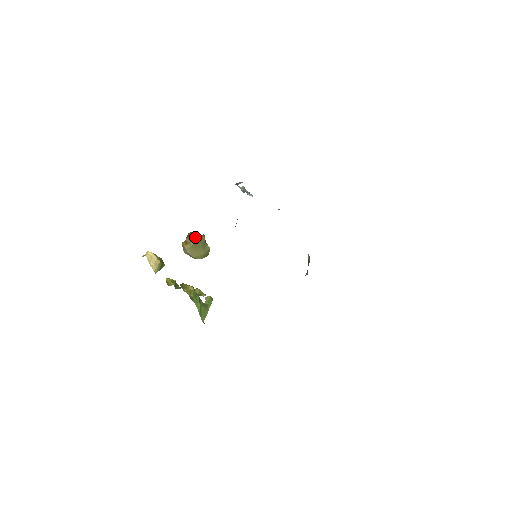
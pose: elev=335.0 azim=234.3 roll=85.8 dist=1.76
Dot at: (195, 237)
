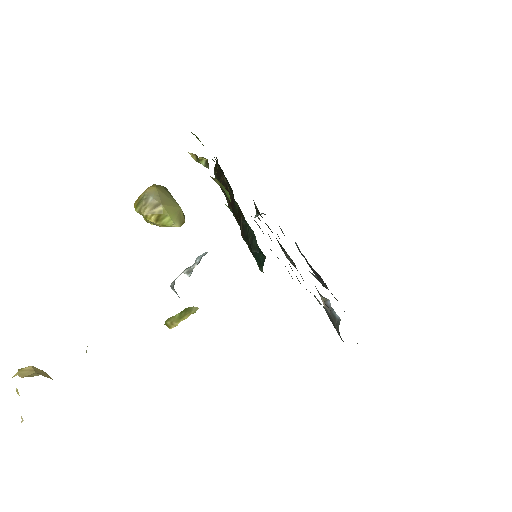
Dot at: occluded
